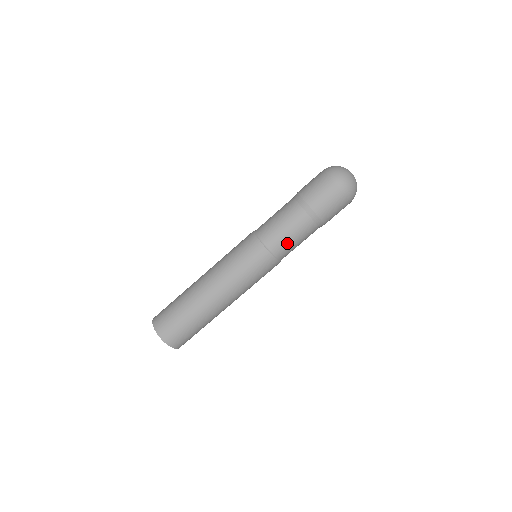
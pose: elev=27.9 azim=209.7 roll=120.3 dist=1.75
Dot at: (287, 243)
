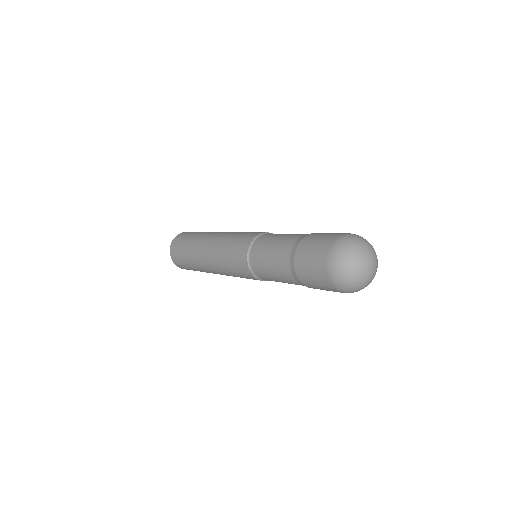
Dot at: (269, 277)
